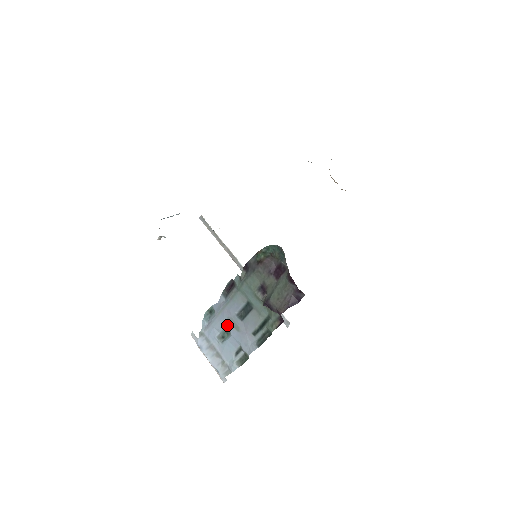
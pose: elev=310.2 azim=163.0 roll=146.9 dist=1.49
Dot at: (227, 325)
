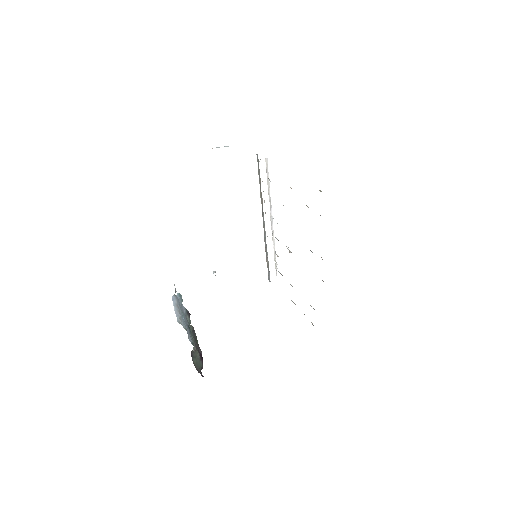
Dot at: (184, 317)
